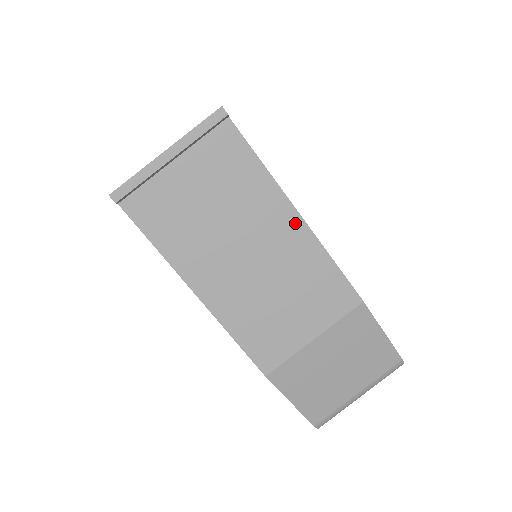
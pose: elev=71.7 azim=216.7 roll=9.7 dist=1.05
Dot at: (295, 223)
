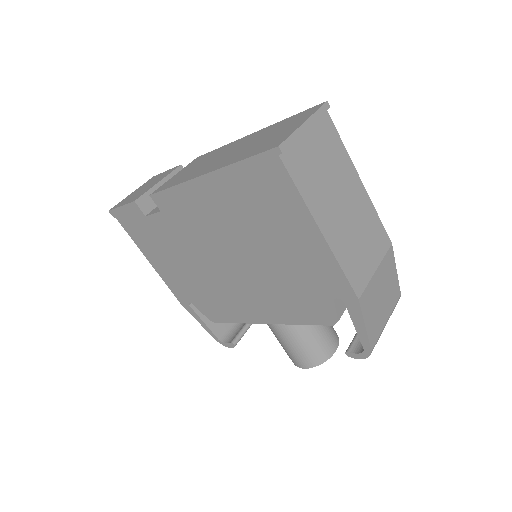
Dot at: (360, 186)
